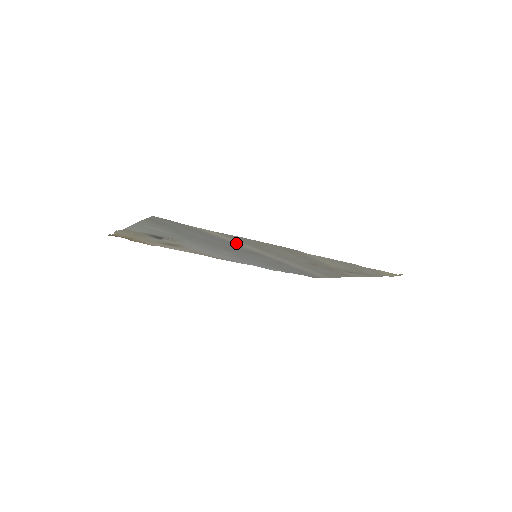
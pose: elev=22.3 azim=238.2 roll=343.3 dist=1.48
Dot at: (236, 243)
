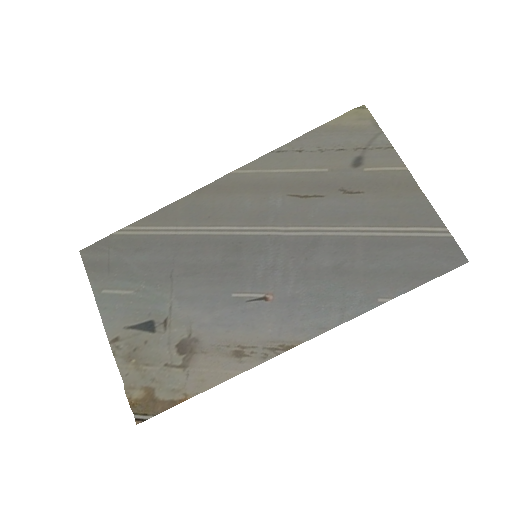
Dot at: (179, 233)
